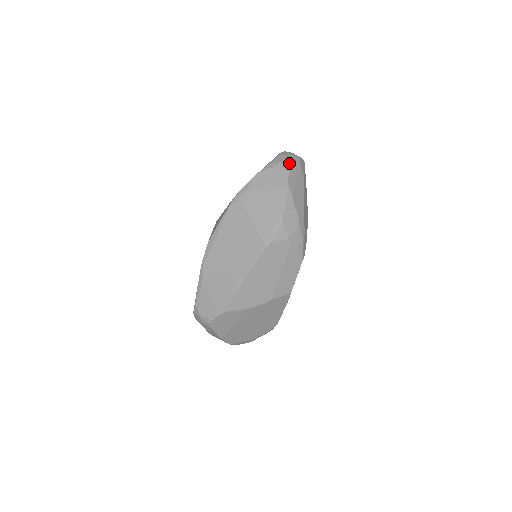
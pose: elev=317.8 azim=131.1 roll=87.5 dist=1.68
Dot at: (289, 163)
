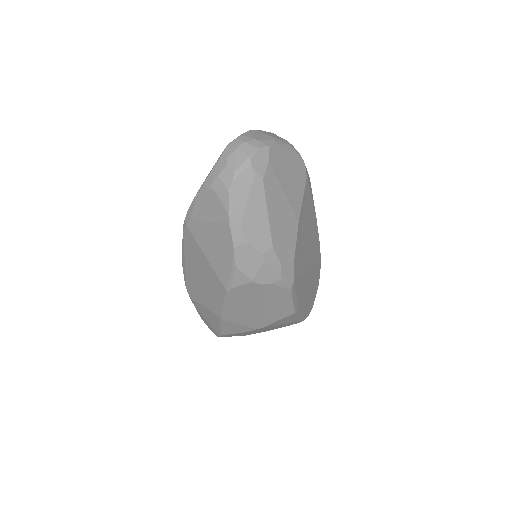
Dot at: (230, 177)
